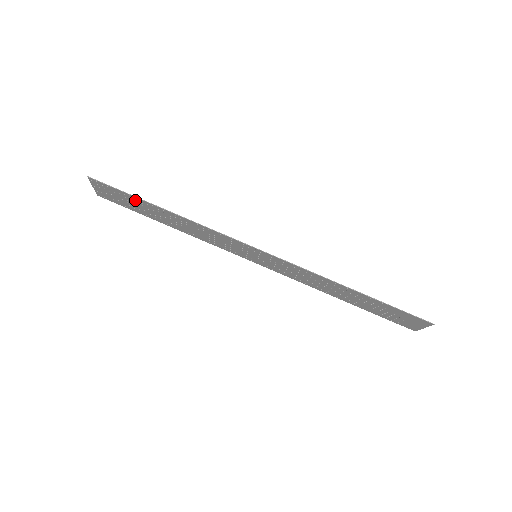
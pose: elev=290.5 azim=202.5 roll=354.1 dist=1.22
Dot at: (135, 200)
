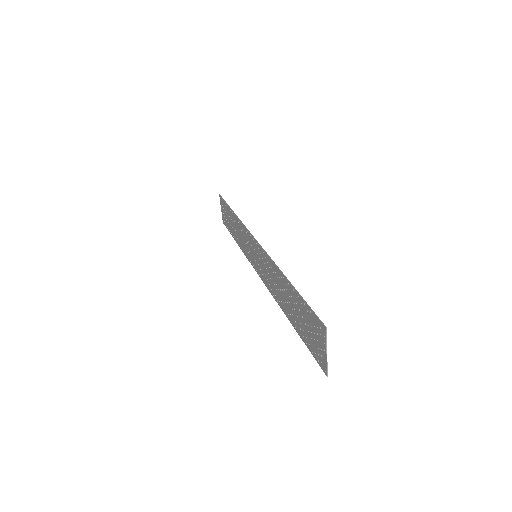
Dot at: (228, 210)
